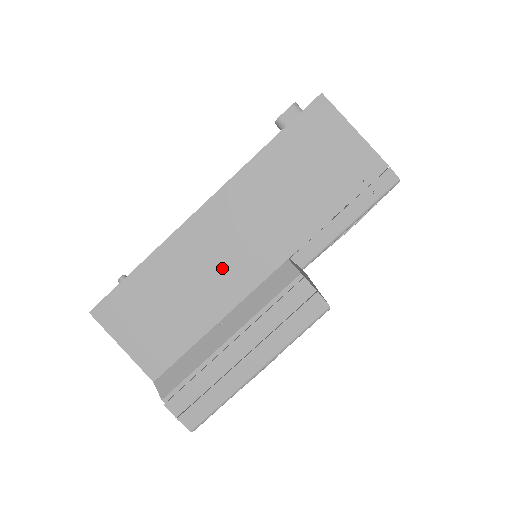
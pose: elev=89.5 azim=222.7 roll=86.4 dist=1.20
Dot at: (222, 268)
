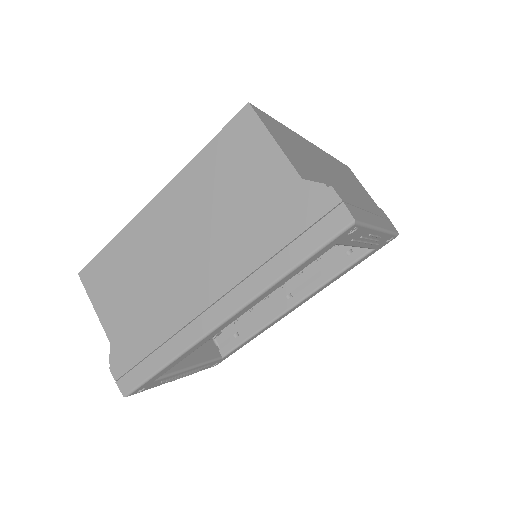
Dot at: (329, 173)
